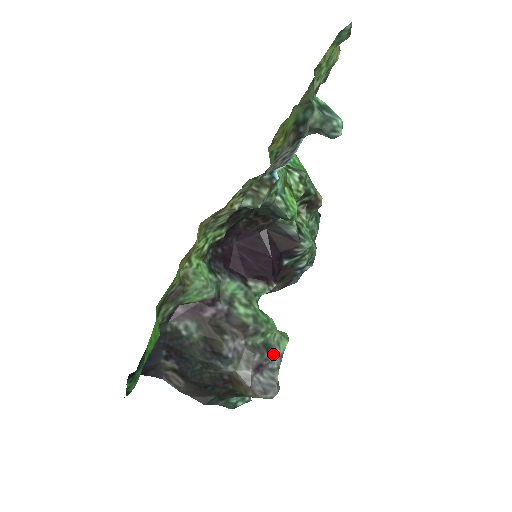
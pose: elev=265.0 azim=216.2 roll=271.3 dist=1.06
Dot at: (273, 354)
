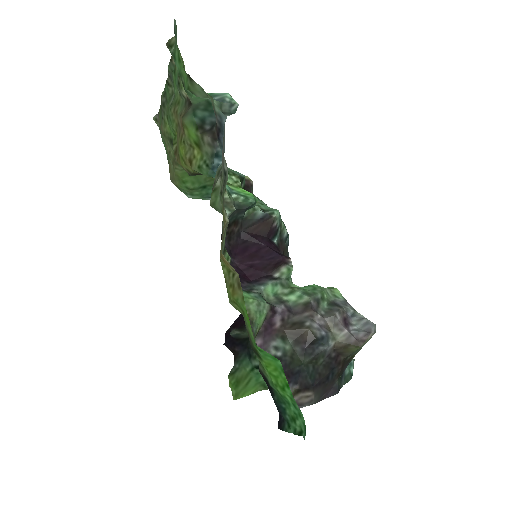
Dot at: (341, 305)
